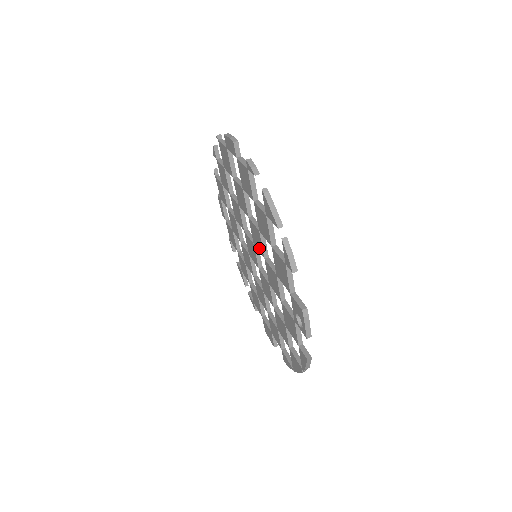
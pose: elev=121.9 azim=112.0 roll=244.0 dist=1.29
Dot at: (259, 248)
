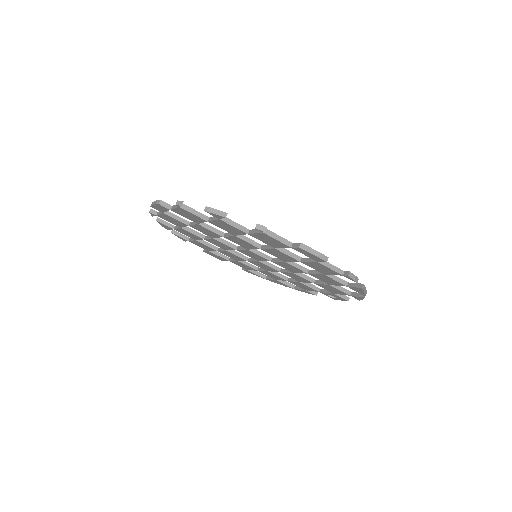
Dot at: (287, 269)
